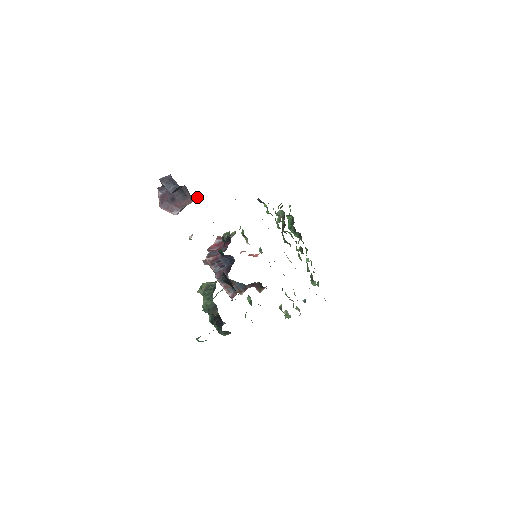
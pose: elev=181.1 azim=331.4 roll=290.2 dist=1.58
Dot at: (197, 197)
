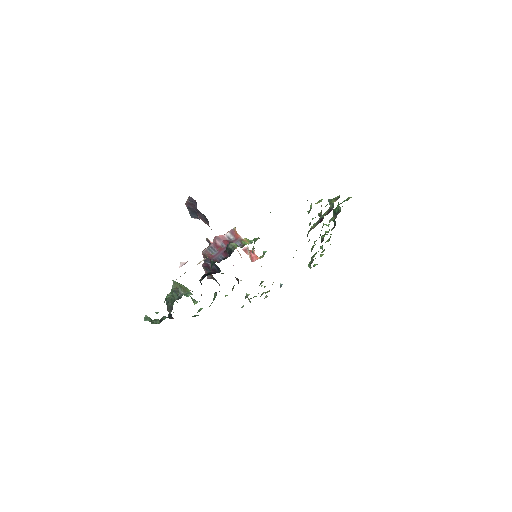
Dot at: occluded
